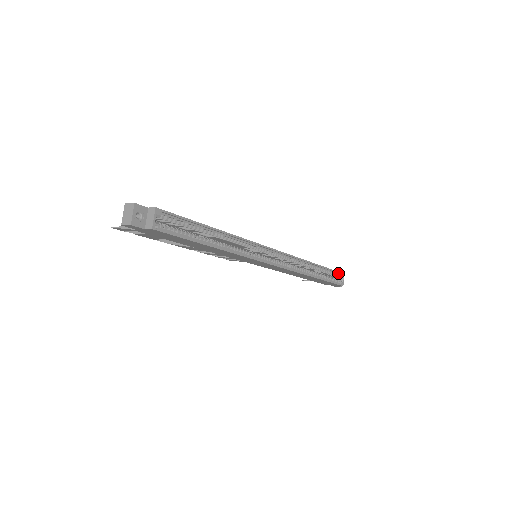
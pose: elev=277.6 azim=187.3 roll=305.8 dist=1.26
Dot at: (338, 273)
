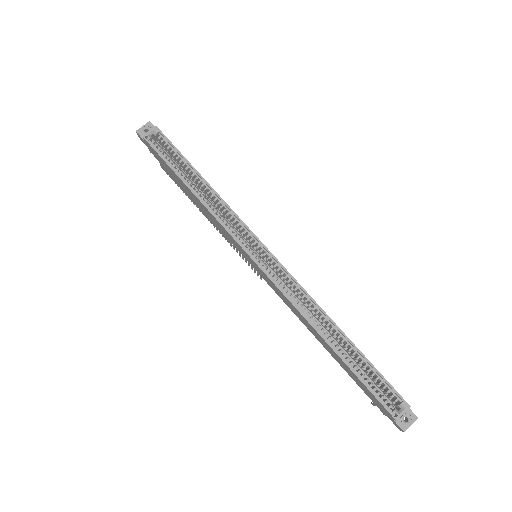
Dot at: (395, 393)
